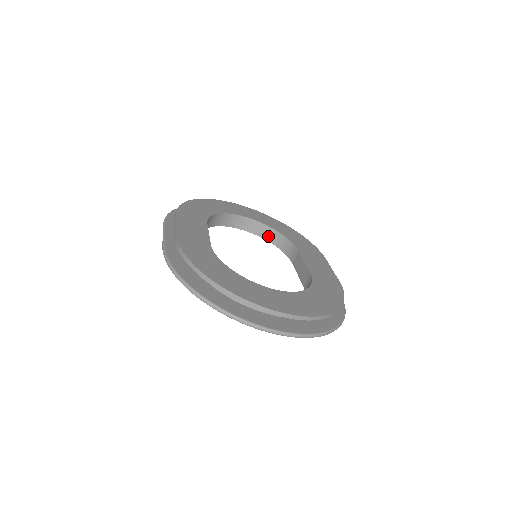
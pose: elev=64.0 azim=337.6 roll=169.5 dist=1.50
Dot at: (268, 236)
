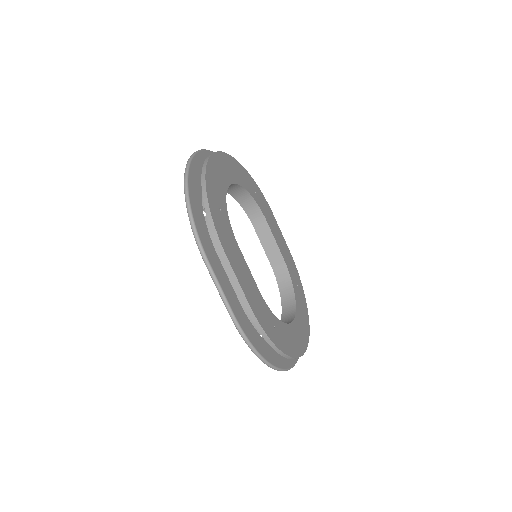
Dot at: (236, 193)
